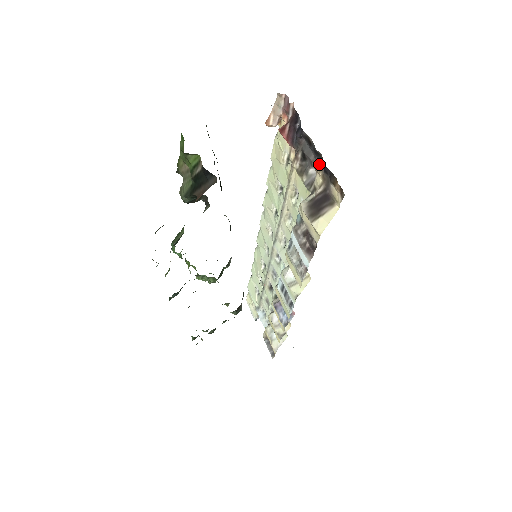
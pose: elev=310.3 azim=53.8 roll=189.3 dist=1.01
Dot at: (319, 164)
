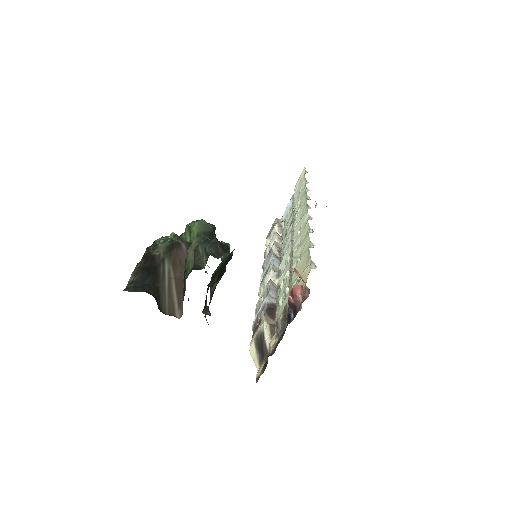
Dot at: (274, 347)
